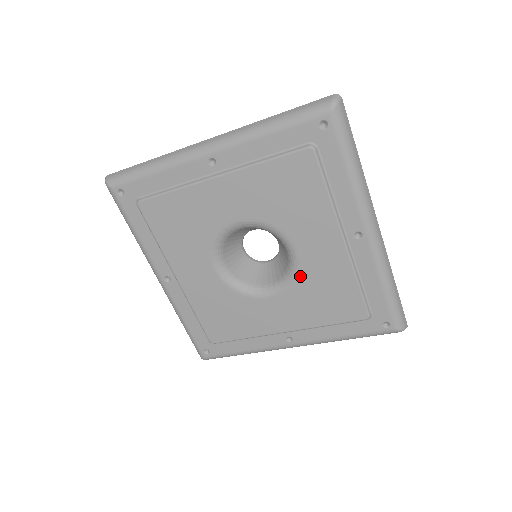
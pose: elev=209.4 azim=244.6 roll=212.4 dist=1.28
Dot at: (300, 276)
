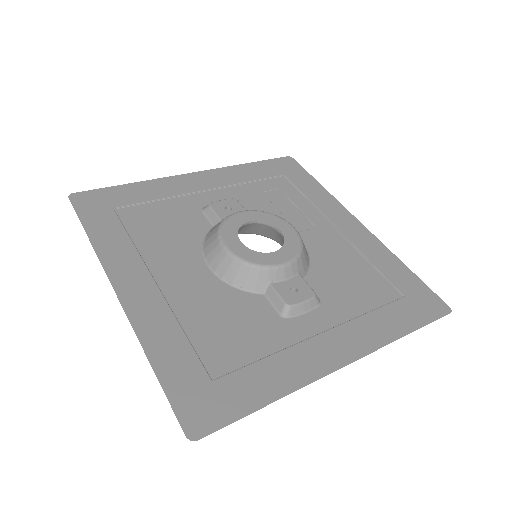
Dot at: occluded
